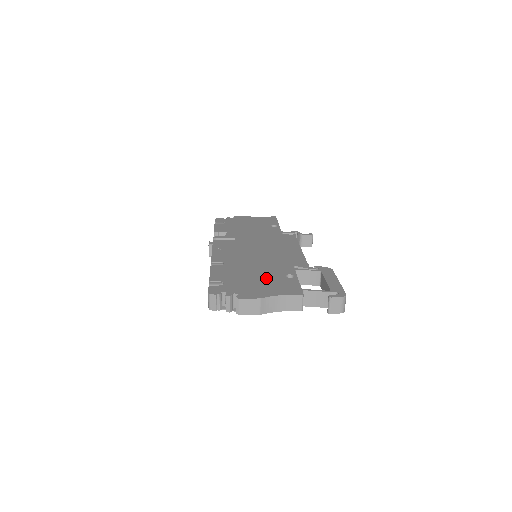
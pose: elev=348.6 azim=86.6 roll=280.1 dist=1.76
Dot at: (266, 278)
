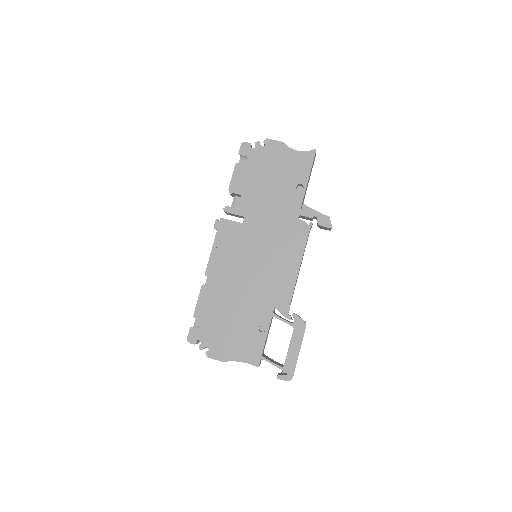
Dot at: (240, 327)
